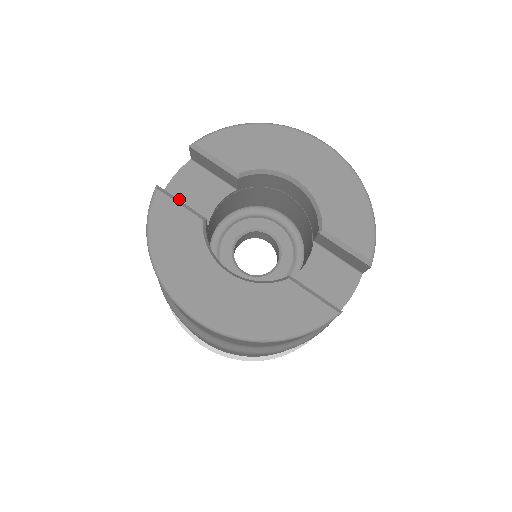
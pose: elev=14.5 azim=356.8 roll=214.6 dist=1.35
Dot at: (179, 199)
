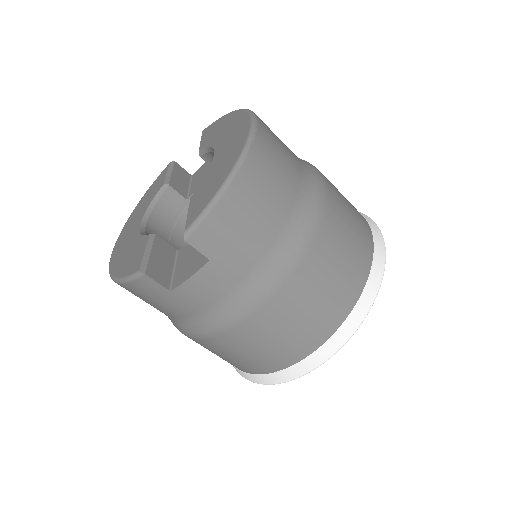
Dot at: (195, 178)
